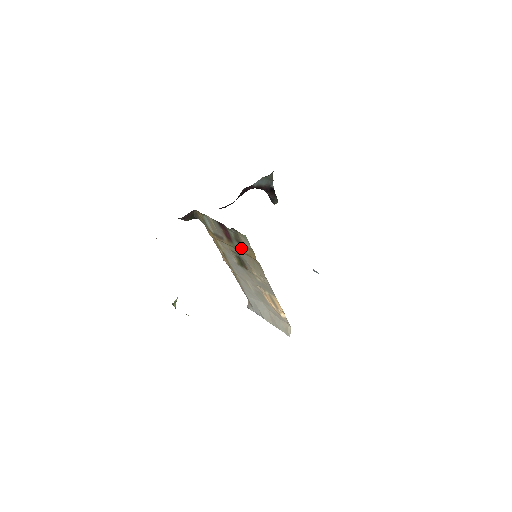
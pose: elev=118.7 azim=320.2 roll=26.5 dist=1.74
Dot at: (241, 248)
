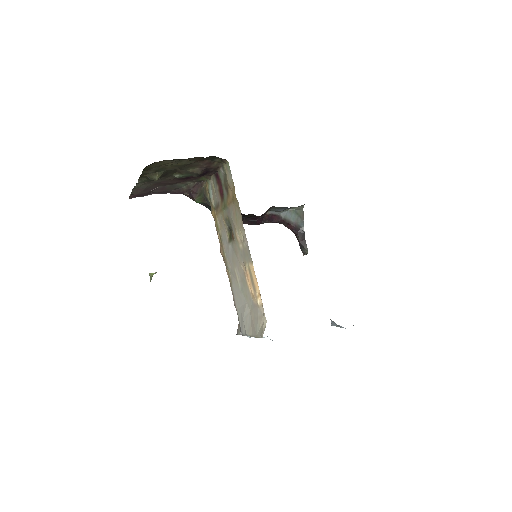
Dot at: (228, 196)
